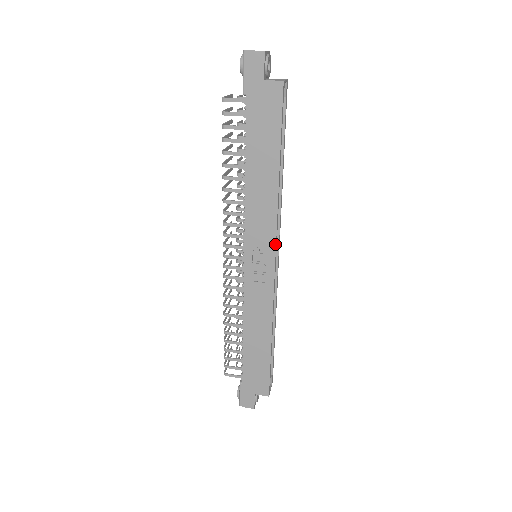
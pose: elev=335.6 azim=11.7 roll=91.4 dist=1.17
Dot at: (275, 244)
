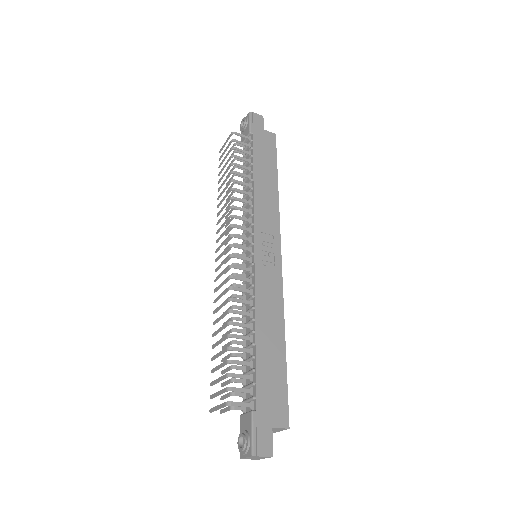
Dot at: (280, 237)
